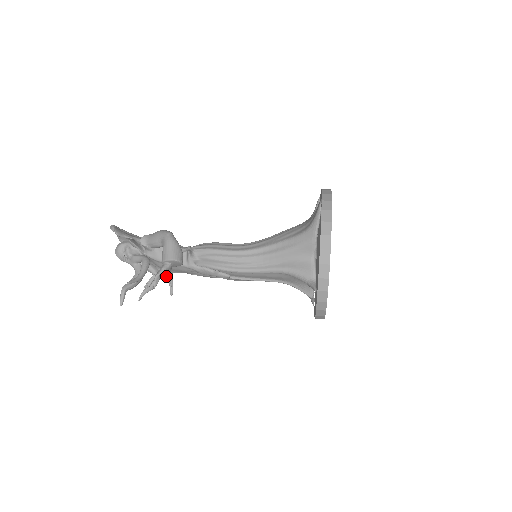
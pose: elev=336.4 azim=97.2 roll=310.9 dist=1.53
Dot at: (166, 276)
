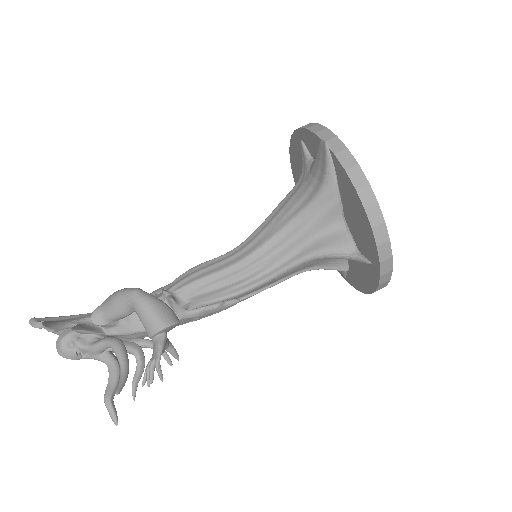
Dot at: (150, 345)
